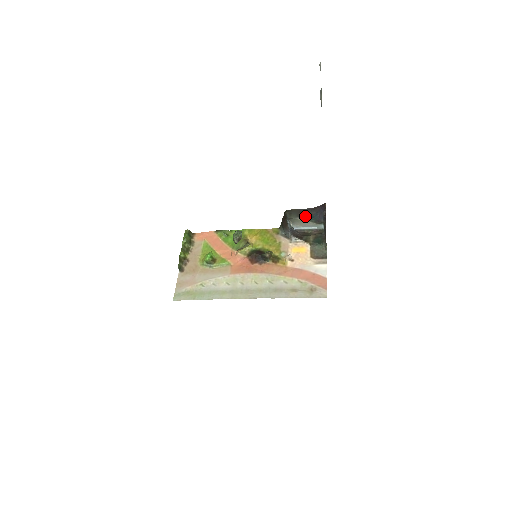
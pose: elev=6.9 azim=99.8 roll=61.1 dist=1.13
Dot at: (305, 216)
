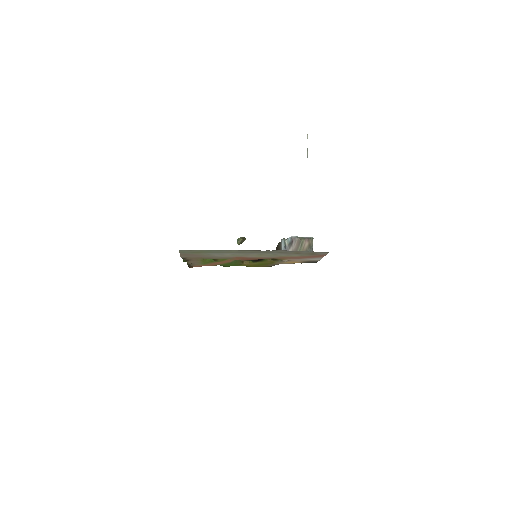
Dot at: occluded
